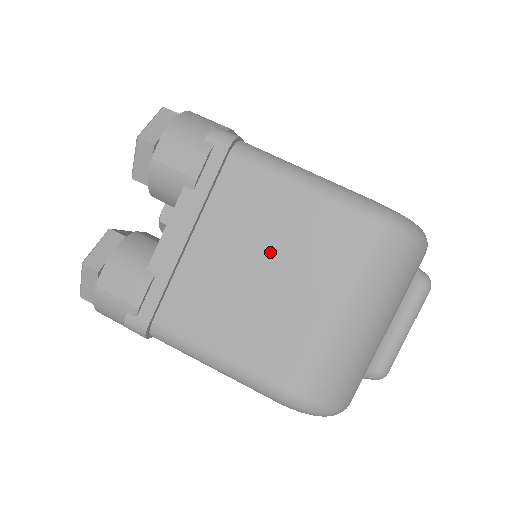
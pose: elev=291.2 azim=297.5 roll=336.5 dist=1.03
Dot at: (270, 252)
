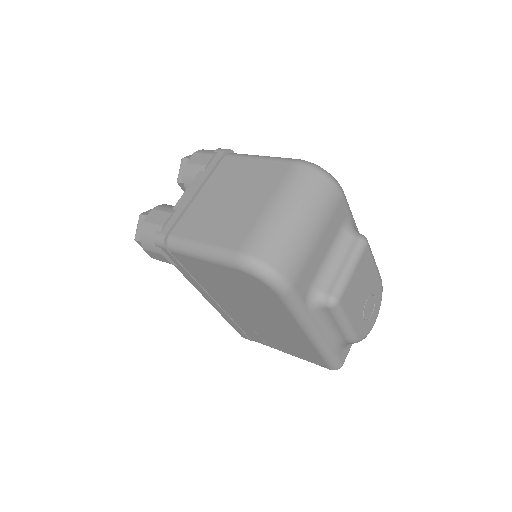
Dot at: (240, 188)
